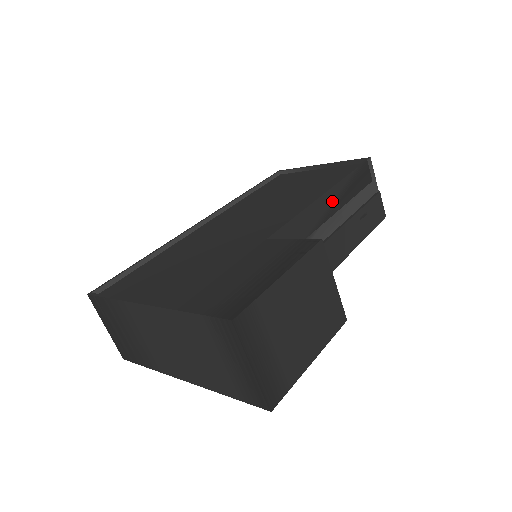
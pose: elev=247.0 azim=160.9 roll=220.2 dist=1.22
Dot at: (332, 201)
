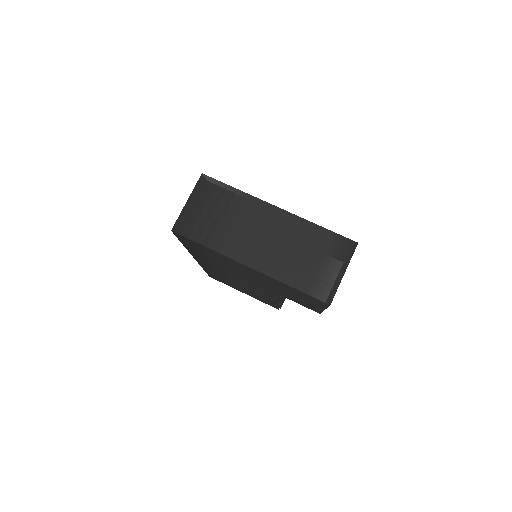
Dot at: occluded
